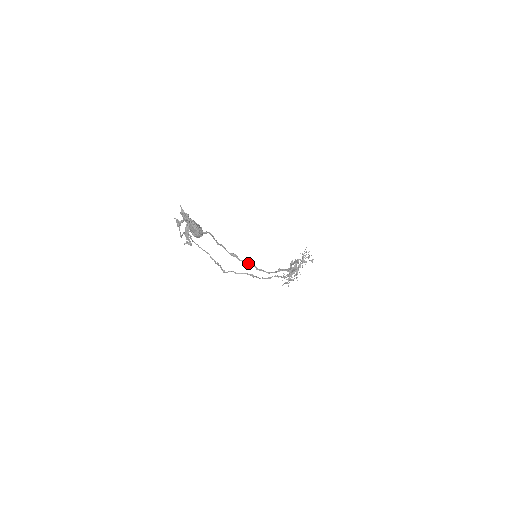
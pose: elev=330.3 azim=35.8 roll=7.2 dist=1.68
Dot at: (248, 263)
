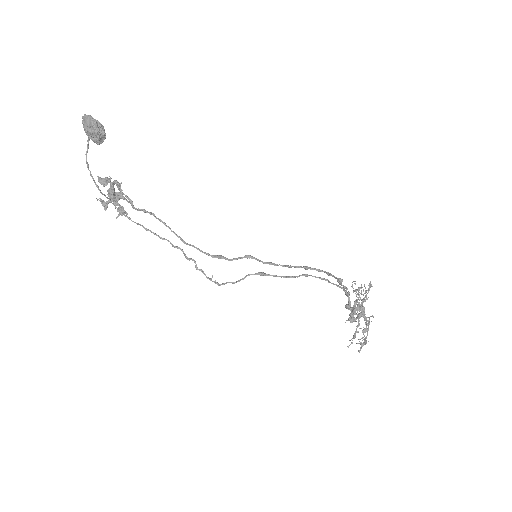
Dot at: (244, 257)
